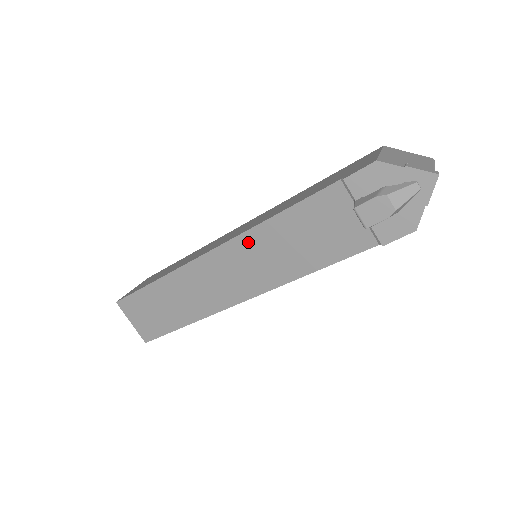
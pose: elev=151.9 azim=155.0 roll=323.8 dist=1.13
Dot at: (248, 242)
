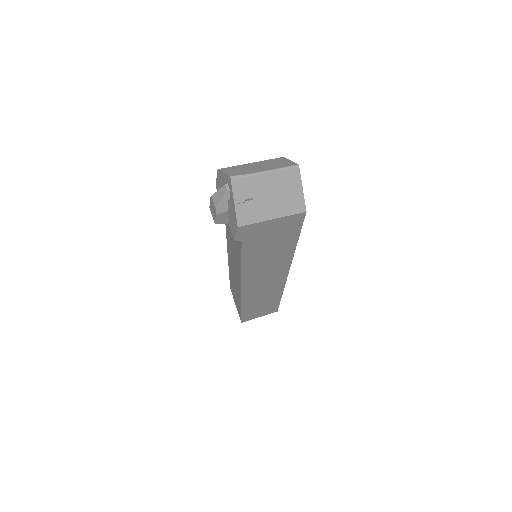
Dot at: (228, 240)
